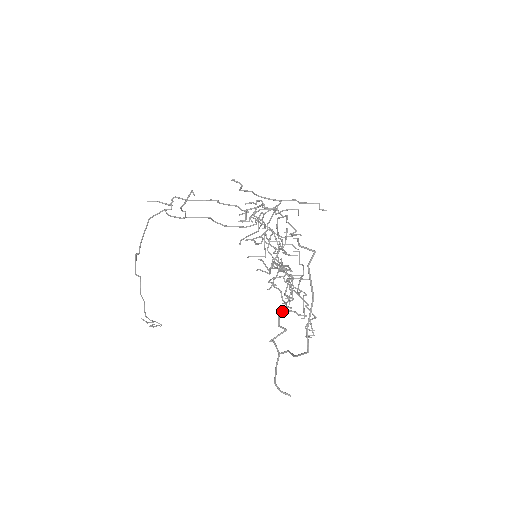
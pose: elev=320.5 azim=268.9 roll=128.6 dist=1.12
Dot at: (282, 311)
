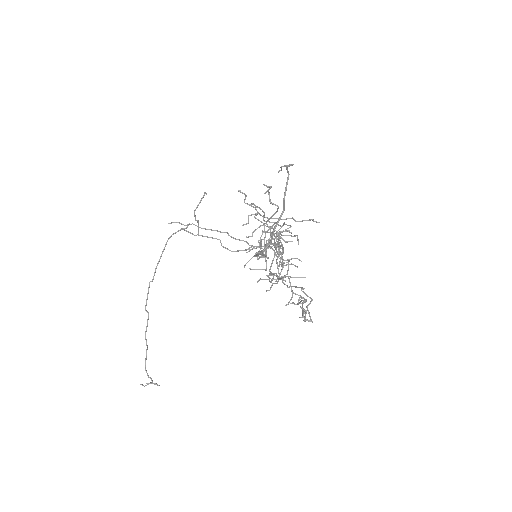
Dot at: (270, 239)
